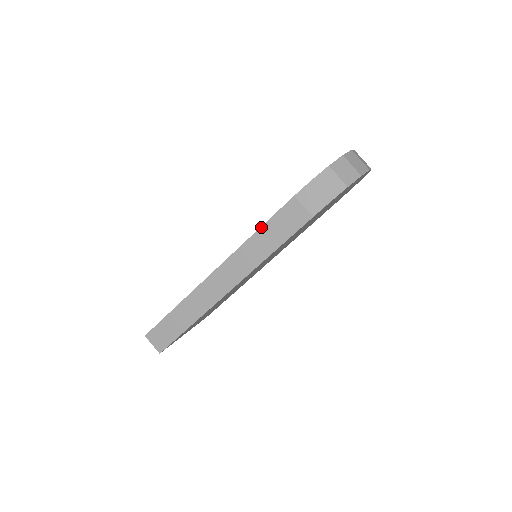
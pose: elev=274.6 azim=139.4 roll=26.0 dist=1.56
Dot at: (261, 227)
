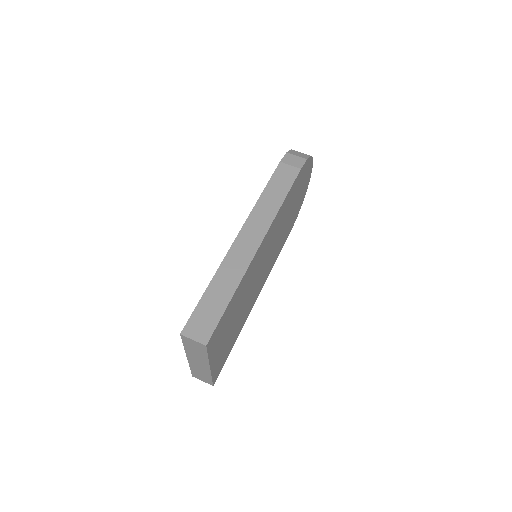
Dot at: (265, 188)
